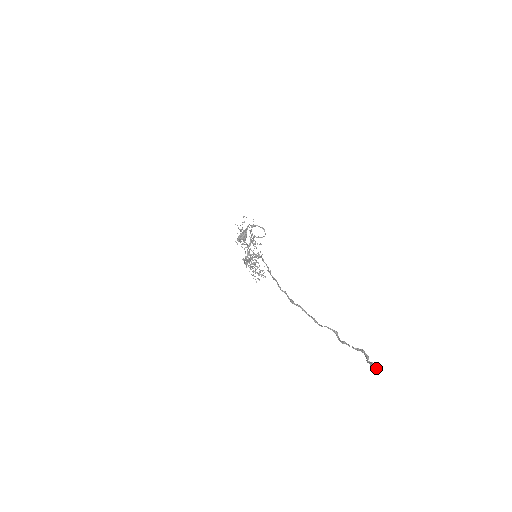
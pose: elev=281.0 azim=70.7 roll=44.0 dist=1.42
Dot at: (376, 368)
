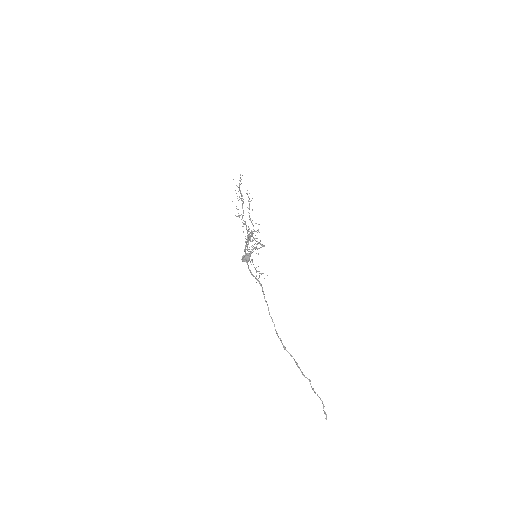
Dot at: occluded
